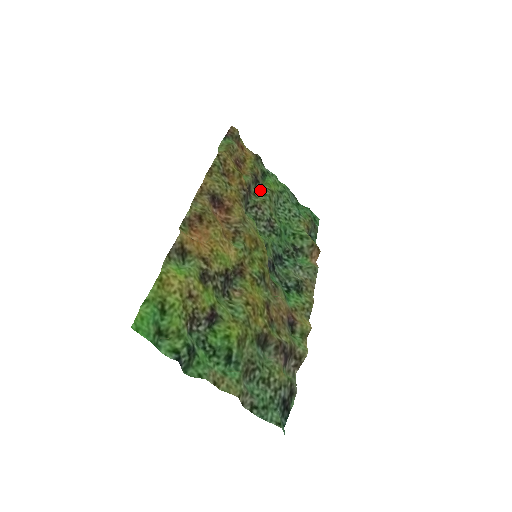
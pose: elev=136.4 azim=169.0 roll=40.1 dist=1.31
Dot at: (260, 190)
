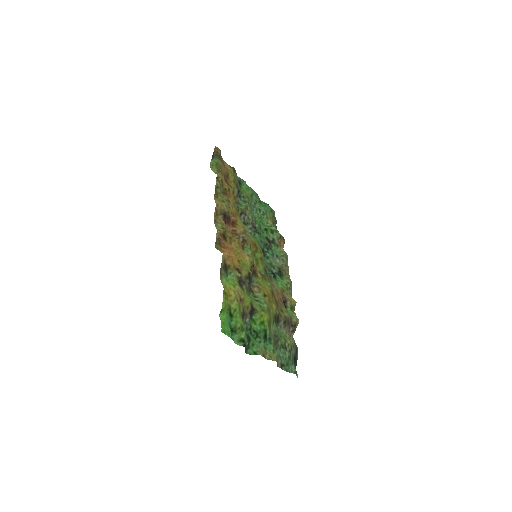
Dot at: (241, 198)
